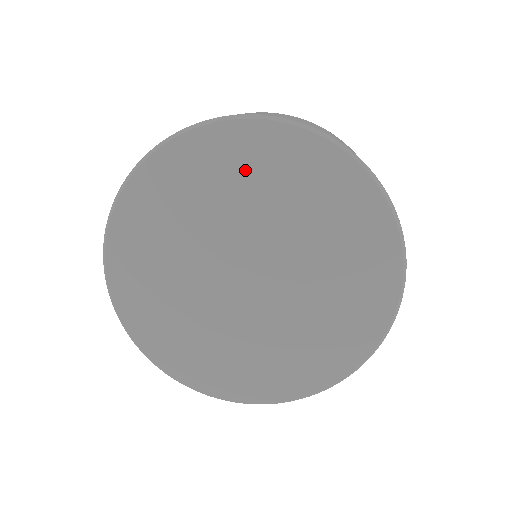
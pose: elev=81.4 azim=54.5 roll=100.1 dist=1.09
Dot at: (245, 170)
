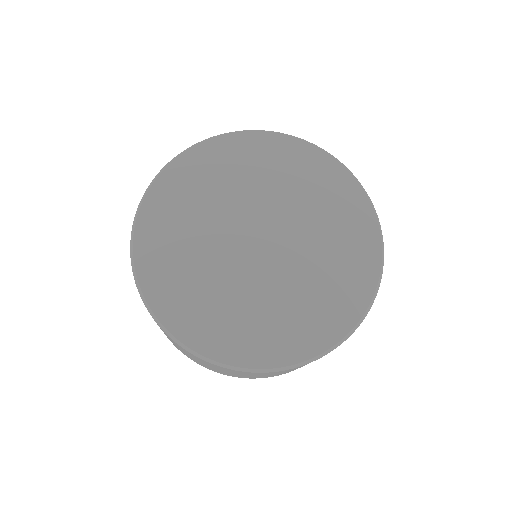
Dot at: (198, 185)
